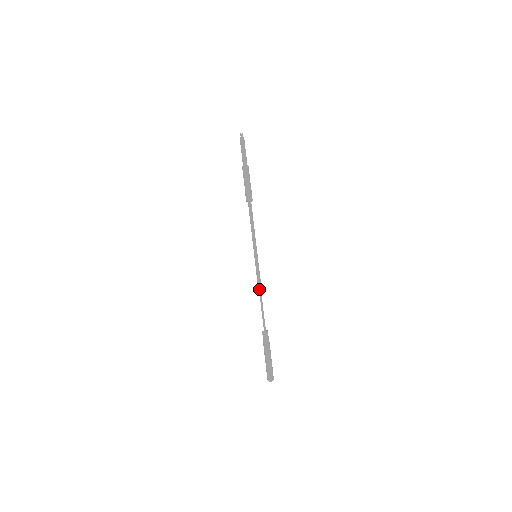
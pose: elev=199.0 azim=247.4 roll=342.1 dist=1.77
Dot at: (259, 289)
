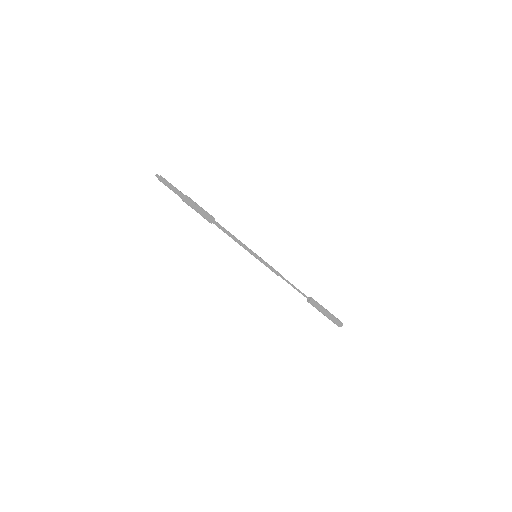
Dot at: occluded
